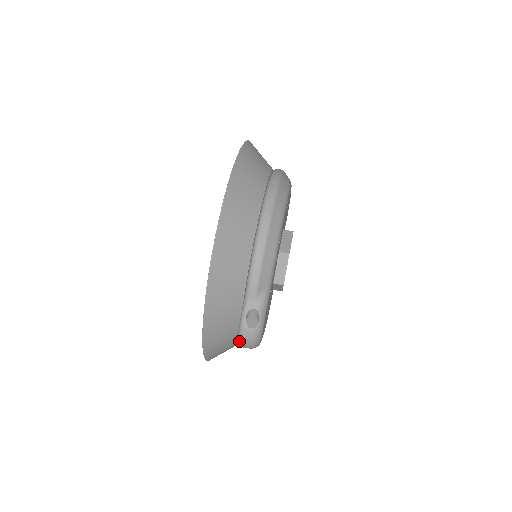
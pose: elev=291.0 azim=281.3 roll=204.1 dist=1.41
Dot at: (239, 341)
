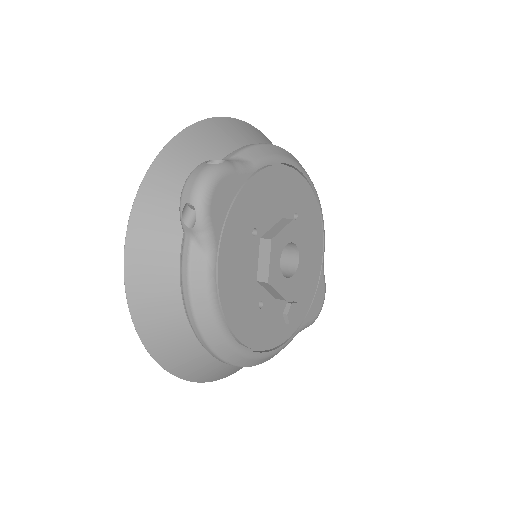
Dot at: occluded
